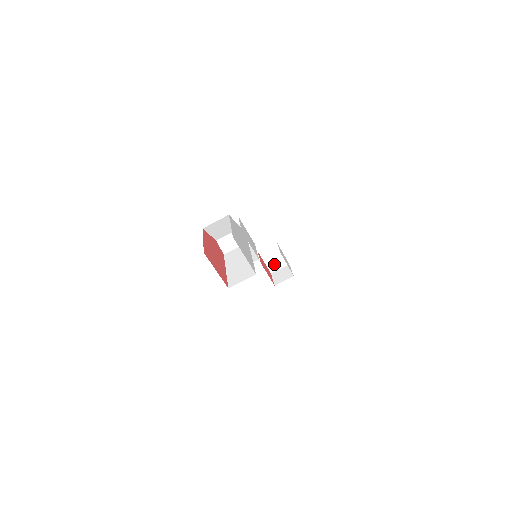
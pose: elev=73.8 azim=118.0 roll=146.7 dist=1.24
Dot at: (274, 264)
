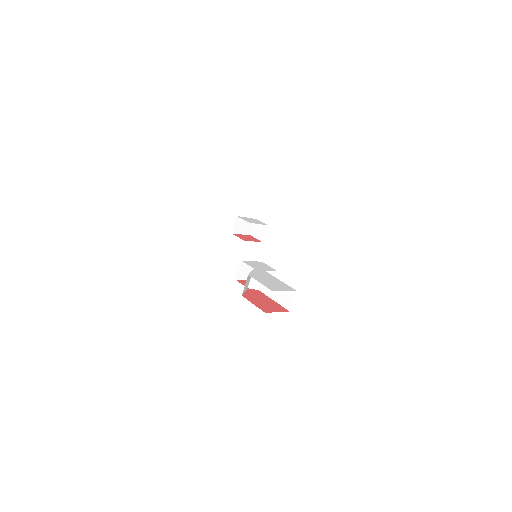
Dot at: (247, 229)
